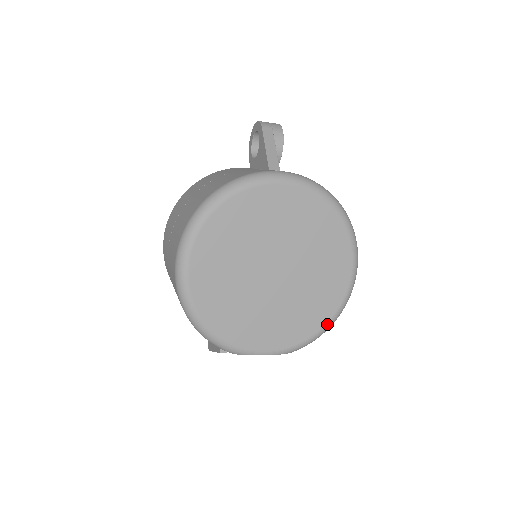
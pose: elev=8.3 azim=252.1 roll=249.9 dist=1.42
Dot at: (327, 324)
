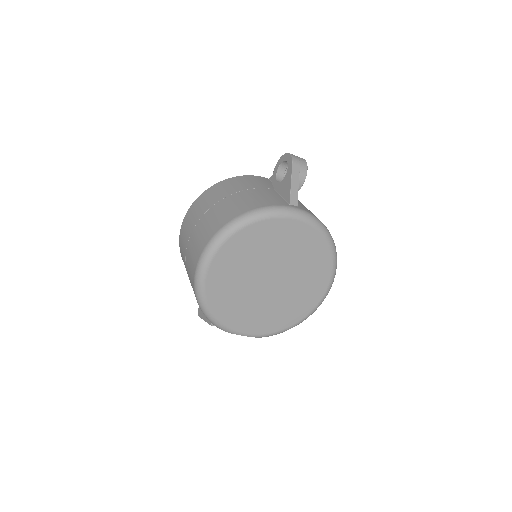
Dot at: (296, 324)
